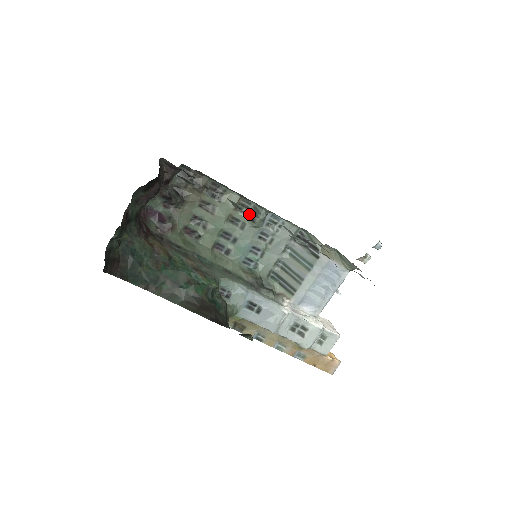
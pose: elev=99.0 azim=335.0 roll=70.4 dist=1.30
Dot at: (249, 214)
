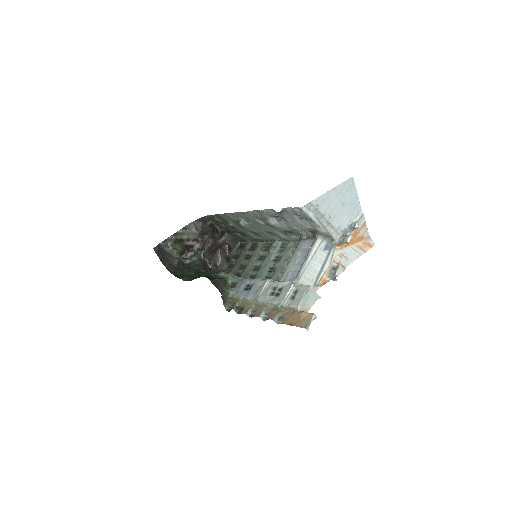
Dot at: occluded
